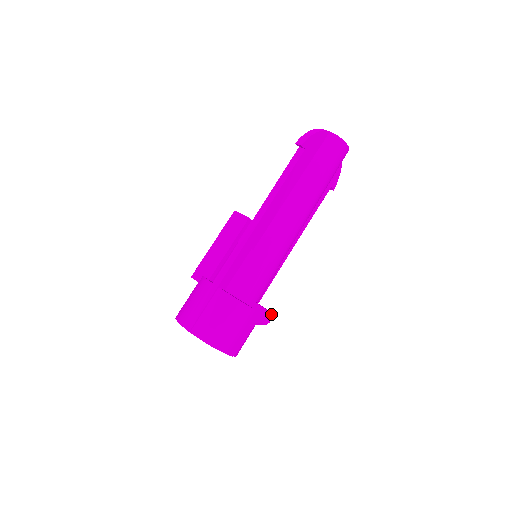
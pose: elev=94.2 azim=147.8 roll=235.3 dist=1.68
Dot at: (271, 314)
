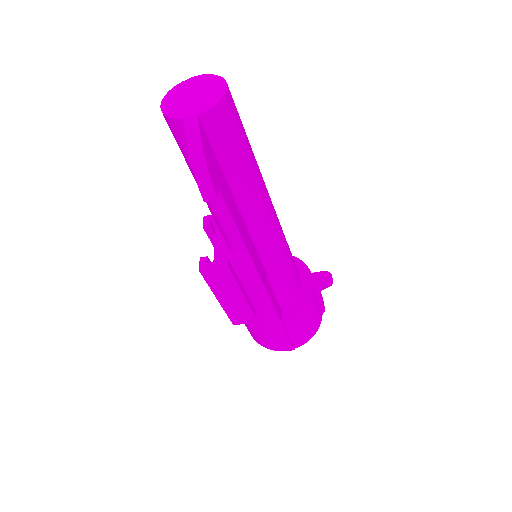
Dot at: (328, 273)
